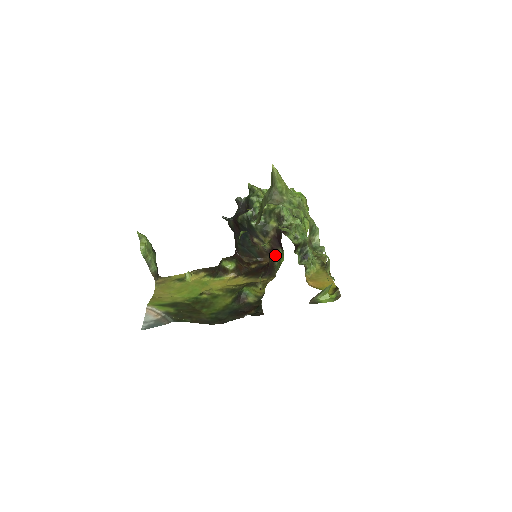
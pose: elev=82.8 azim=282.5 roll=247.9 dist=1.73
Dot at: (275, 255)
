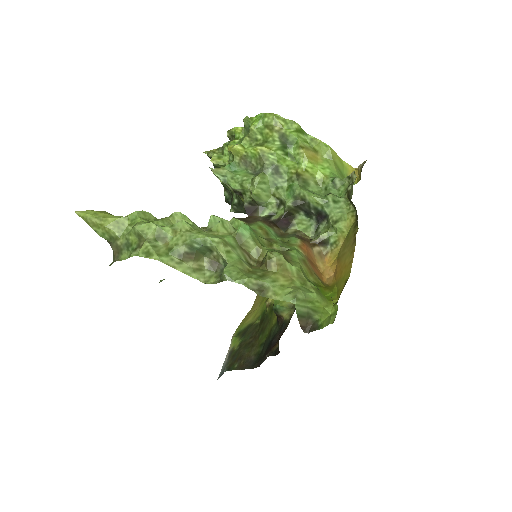
Dot at: occluded
